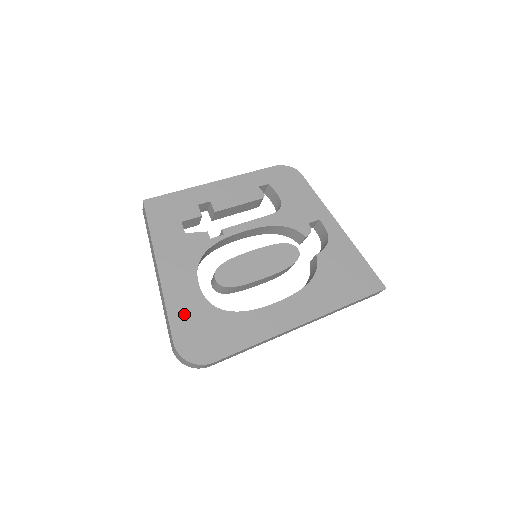
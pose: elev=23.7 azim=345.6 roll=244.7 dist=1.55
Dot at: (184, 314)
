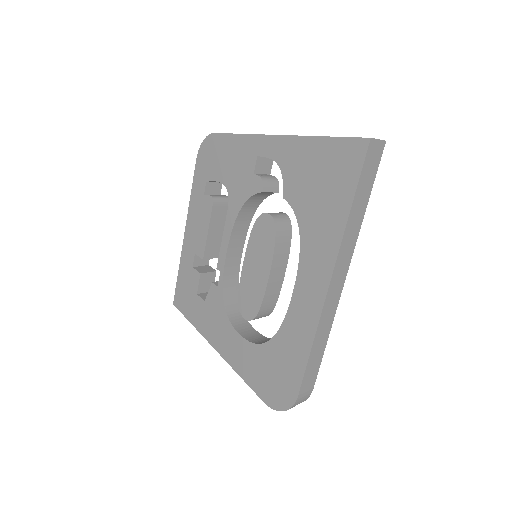
Dot at: (252, 371)
